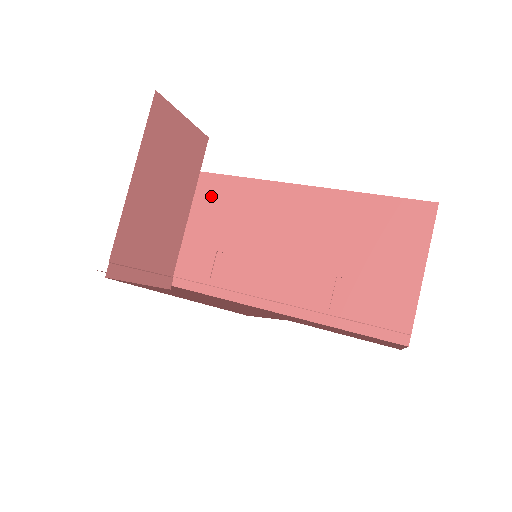
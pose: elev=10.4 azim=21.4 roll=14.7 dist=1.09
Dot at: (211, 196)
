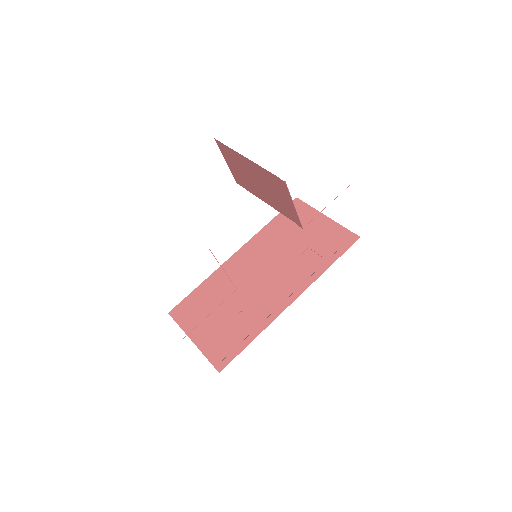
Dot at: (194, 308)
